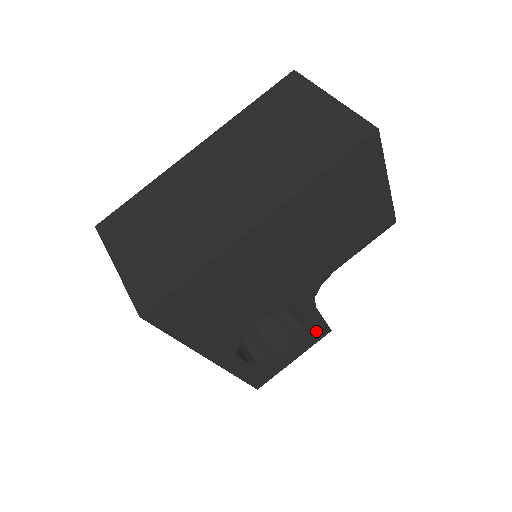
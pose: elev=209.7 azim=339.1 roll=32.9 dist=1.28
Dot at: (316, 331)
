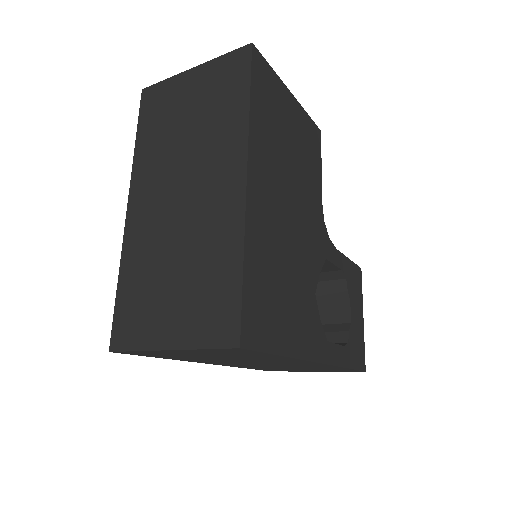
Dot at: (354, 276)
